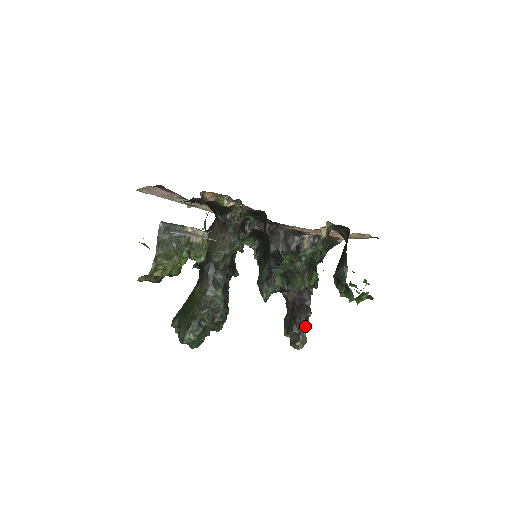
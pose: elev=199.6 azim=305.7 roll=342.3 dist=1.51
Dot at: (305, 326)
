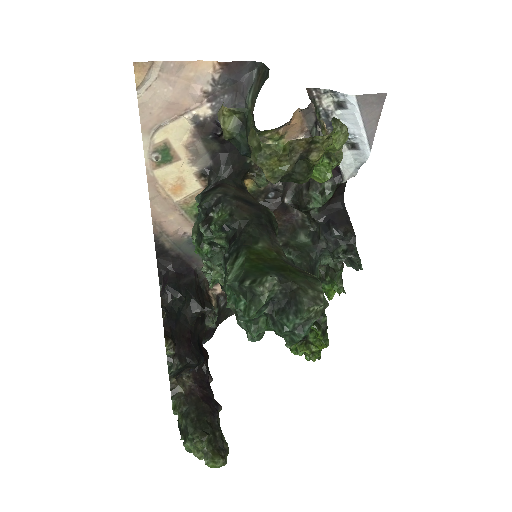
Dot at: (219, 426)
